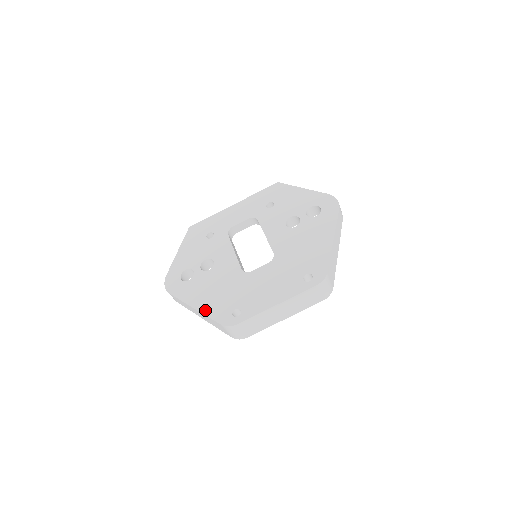
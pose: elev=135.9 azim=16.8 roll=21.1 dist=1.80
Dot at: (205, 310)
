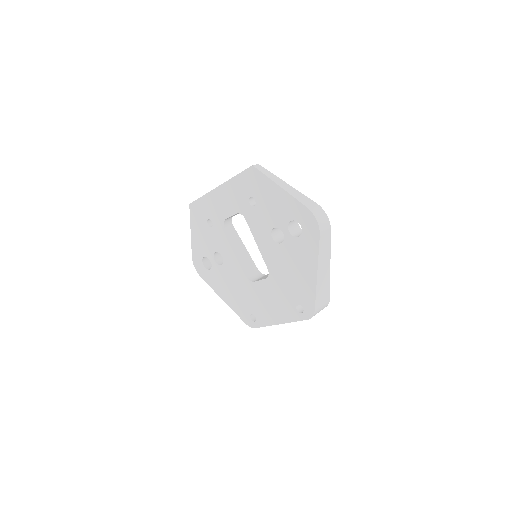
Dot at: (230, 305)
